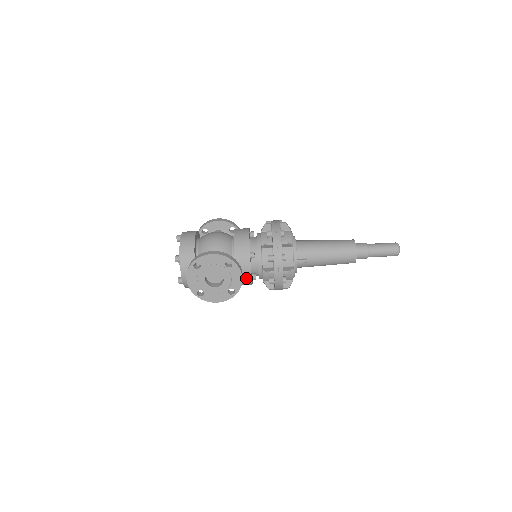
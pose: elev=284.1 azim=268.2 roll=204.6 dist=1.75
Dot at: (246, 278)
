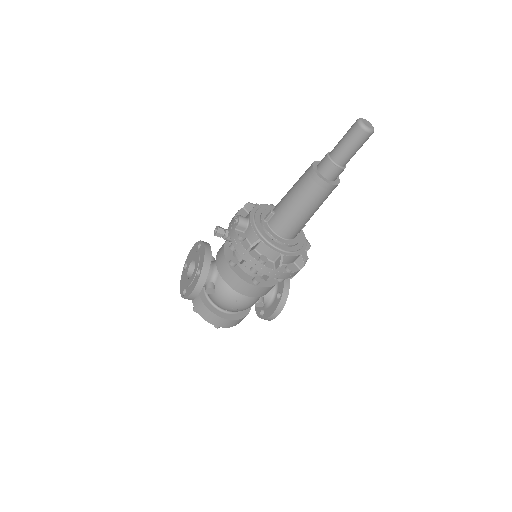
Dot at: occluded
